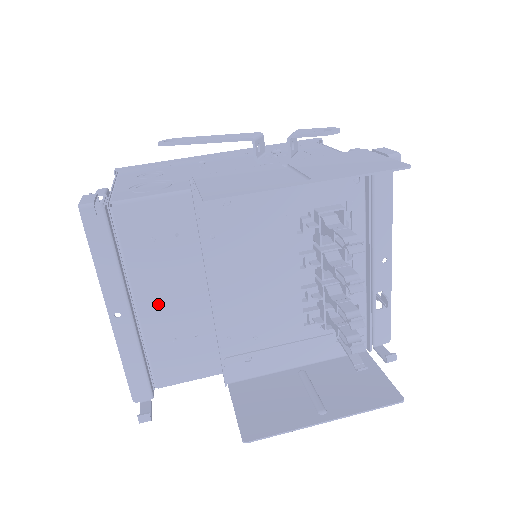
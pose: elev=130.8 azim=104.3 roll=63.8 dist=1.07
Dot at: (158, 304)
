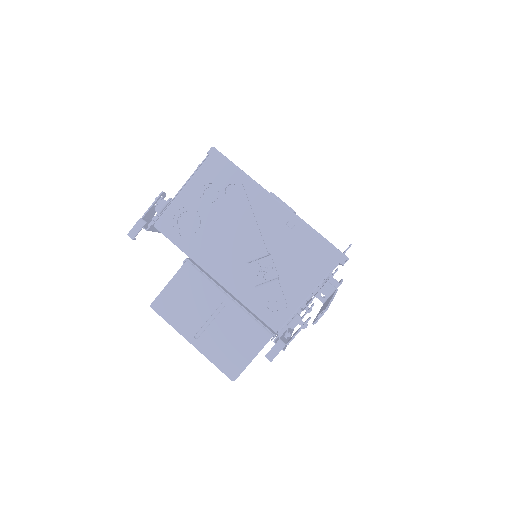
Dot at: occluded
